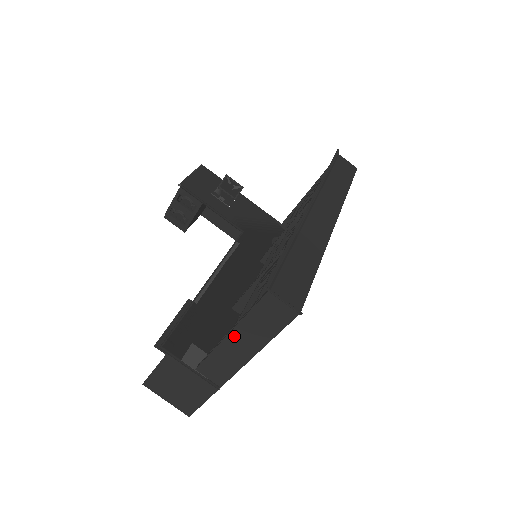
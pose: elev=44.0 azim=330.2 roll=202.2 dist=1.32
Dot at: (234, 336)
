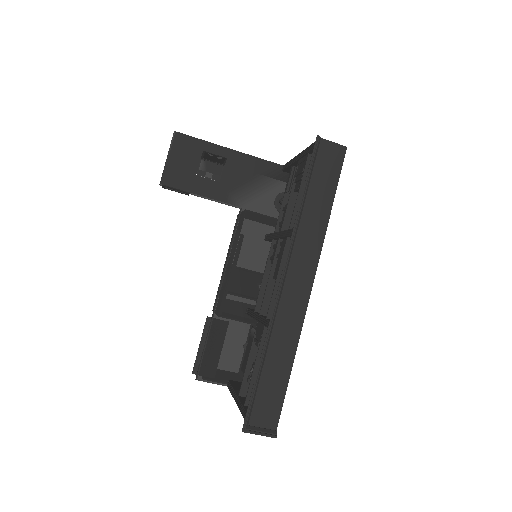
Dot at: occluded
